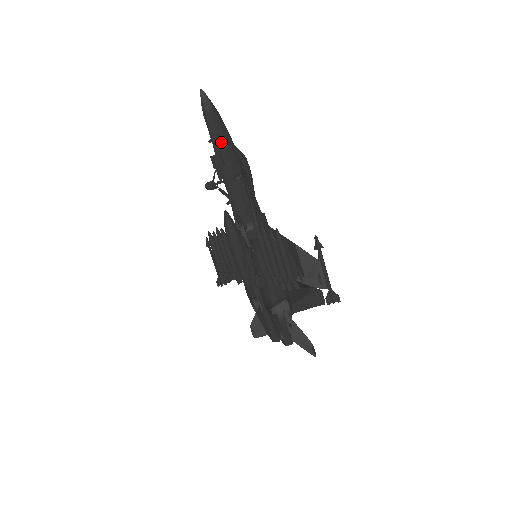
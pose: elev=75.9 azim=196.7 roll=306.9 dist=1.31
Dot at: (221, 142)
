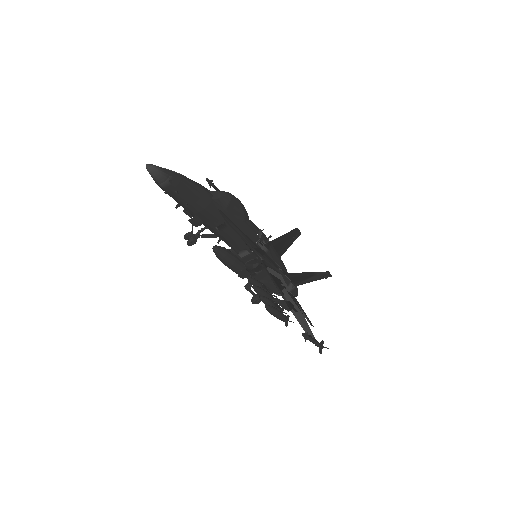
Dot at: (192, 207)
